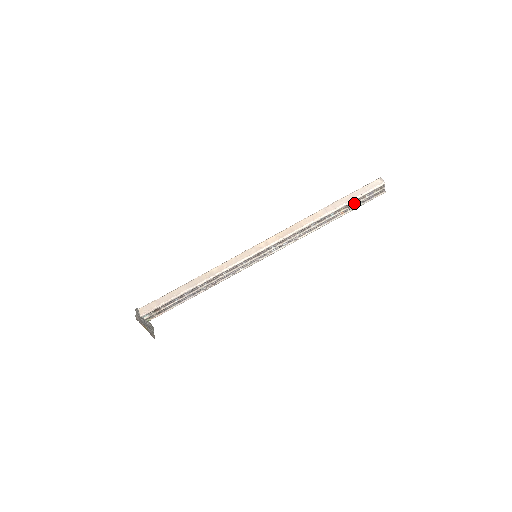
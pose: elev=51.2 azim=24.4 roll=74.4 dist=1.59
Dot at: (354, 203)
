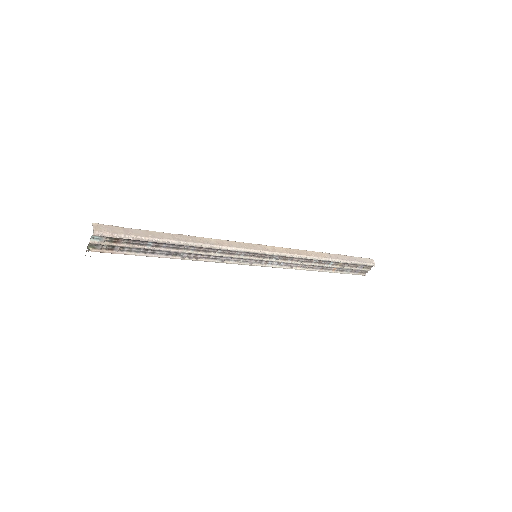
Dot at: (348, 266)
